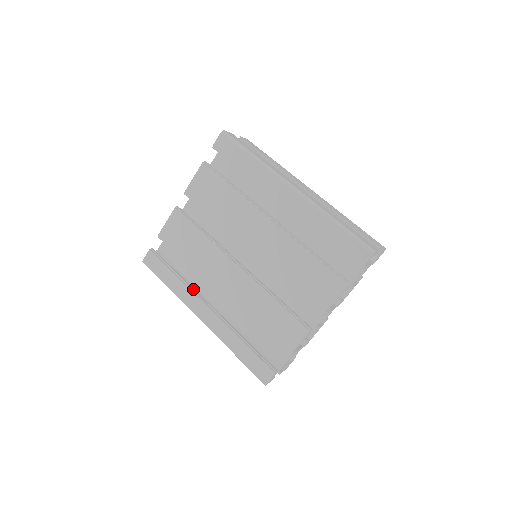
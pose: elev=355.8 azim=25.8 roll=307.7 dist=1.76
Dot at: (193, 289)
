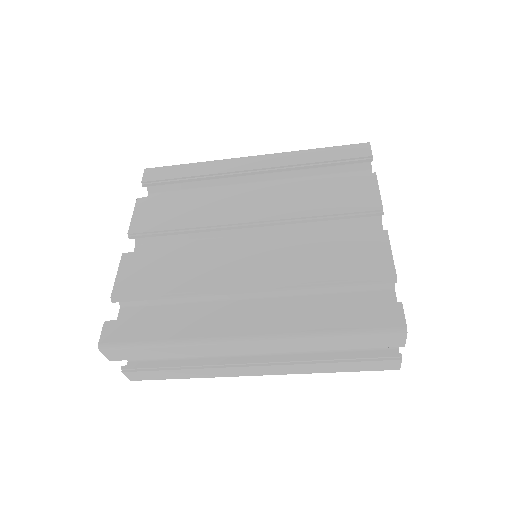
Dot at: (205, 314)
